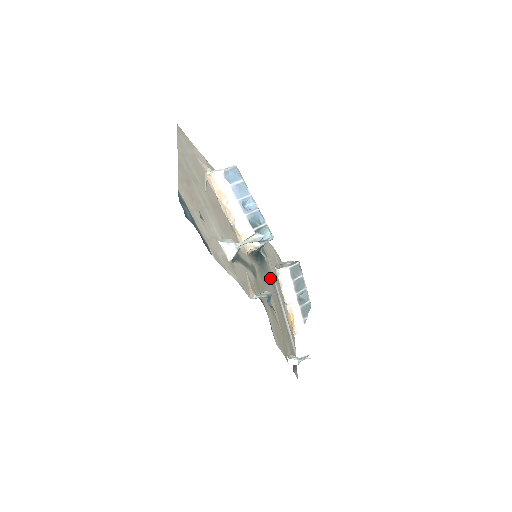
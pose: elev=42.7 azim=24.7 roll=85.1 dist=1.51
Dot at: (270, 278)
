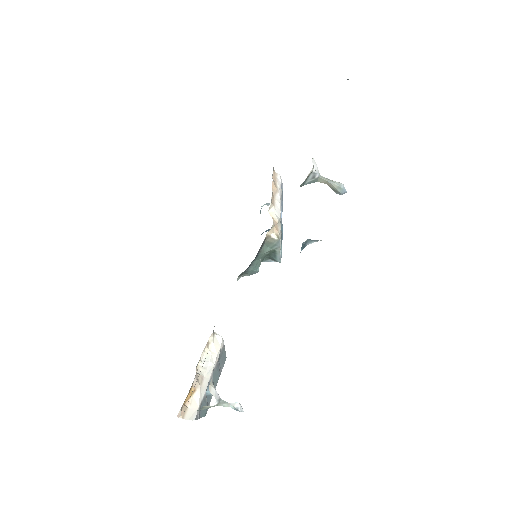
Dot at: occluded
